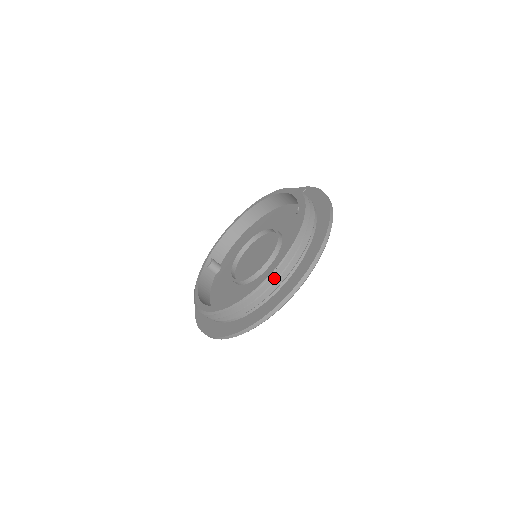
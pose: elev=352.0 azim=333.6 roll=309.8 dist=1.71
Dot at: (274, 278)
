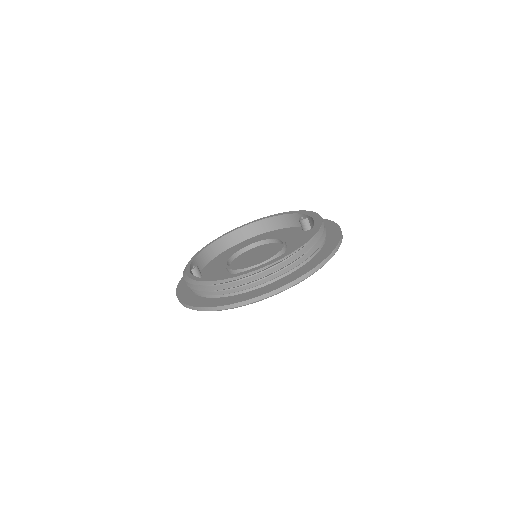
Dot at: (311, 245)
